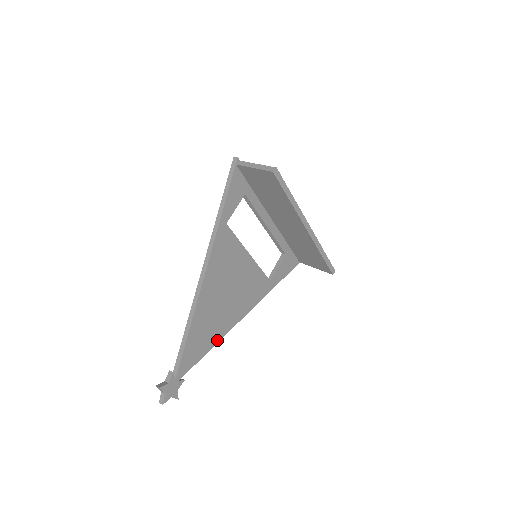
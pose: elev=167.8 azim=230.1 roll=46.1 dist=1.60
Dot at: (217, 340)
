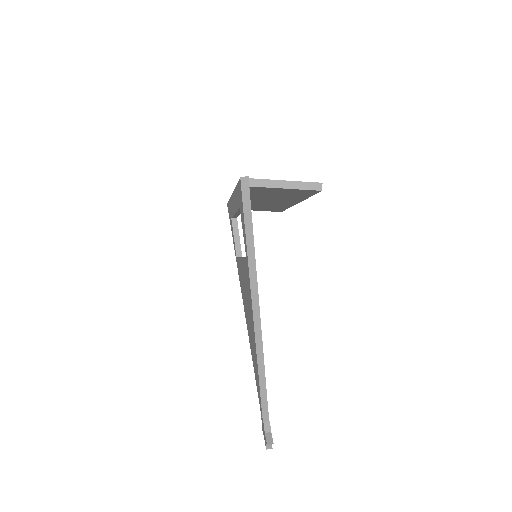
Dot at: occluded
